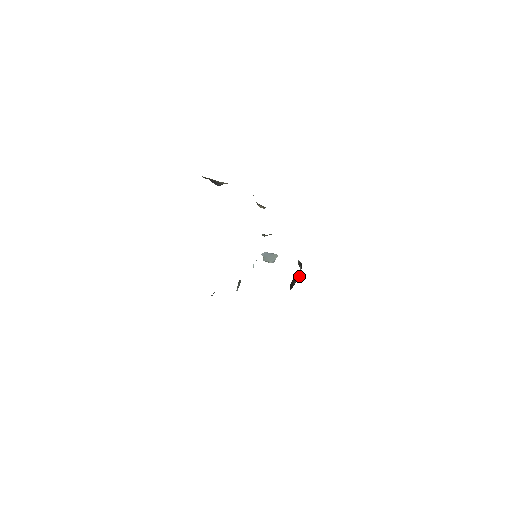
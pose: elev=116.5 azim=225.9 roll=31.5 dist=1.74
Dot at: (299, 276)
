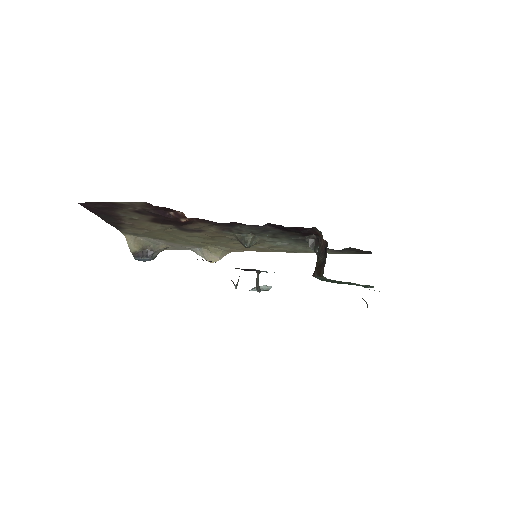
Dot at: (322, 250)
